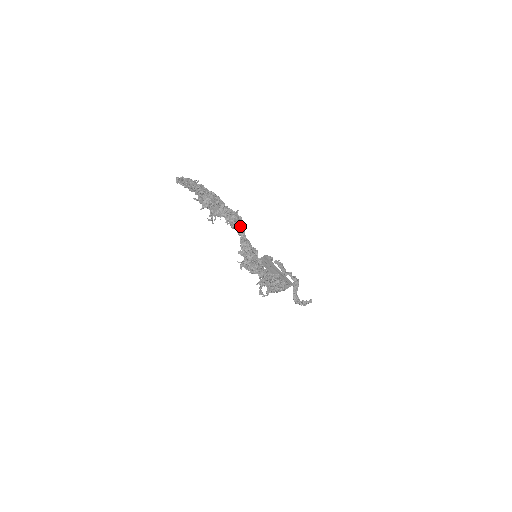
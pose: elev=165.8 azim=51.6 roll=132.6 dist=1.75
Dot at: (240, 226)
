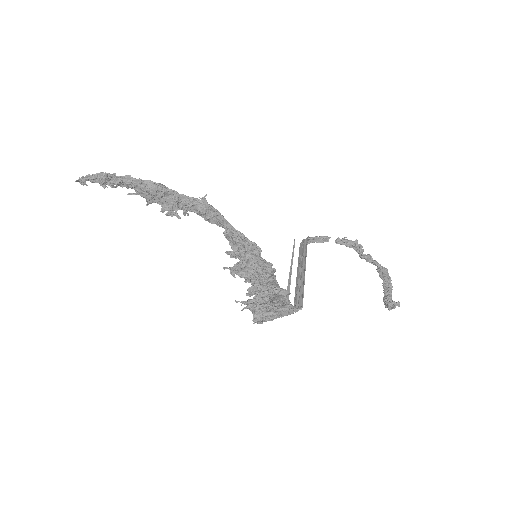
Dot at: (214, 218)
